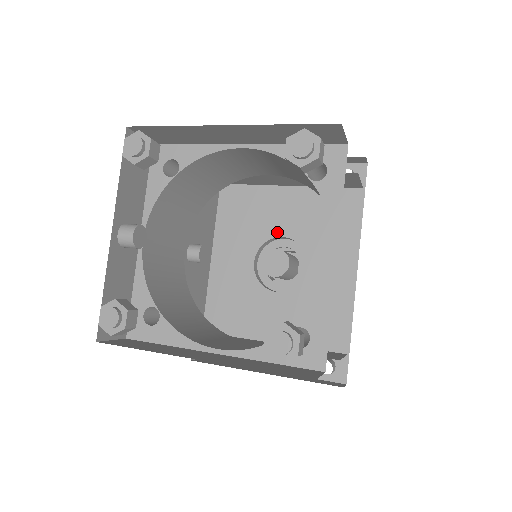
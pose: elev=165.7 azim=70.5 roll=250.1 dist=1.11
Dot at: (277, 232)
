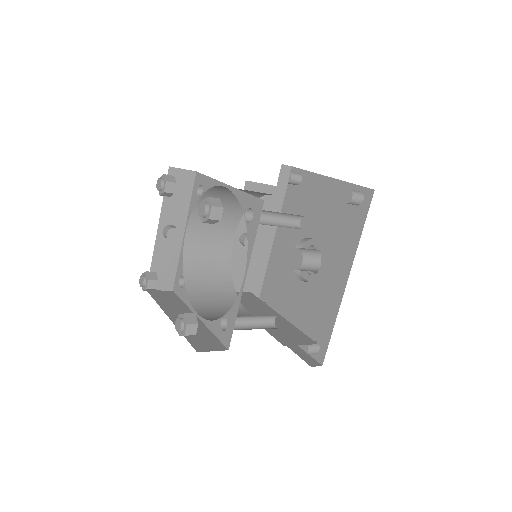
Dot at: (309, 233)
